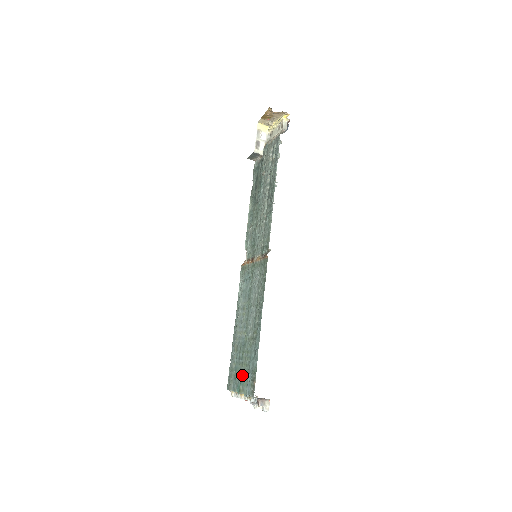
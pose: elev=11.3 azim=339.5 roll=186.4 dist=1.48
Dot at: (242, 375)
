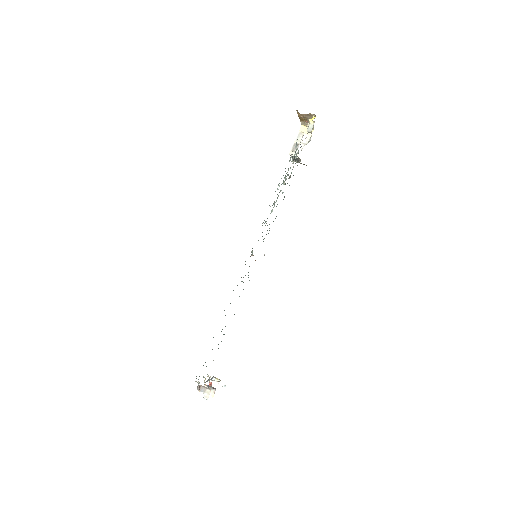
Dot at: occluded
